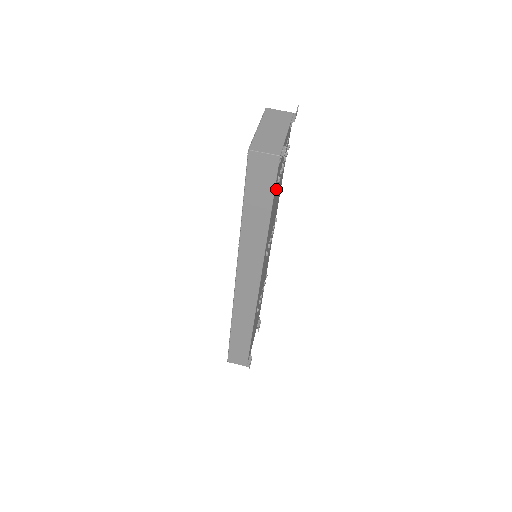
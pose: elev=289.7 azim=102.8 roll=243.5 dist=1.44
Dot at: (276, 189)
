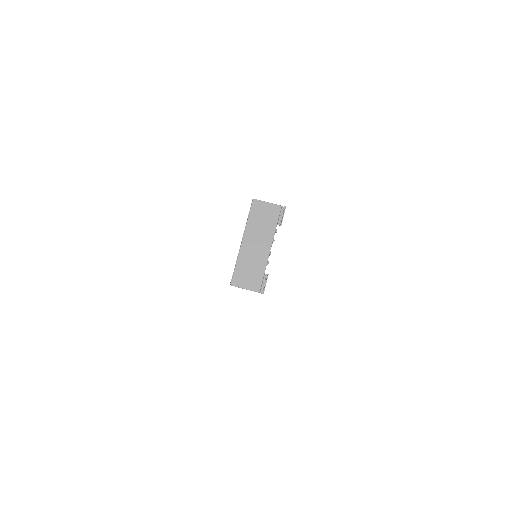
Dot at: occluded
